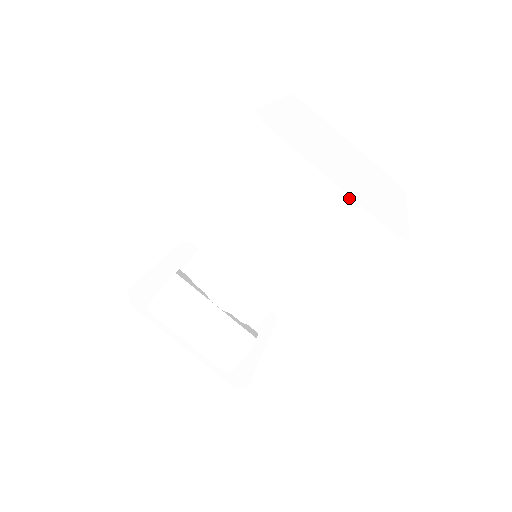
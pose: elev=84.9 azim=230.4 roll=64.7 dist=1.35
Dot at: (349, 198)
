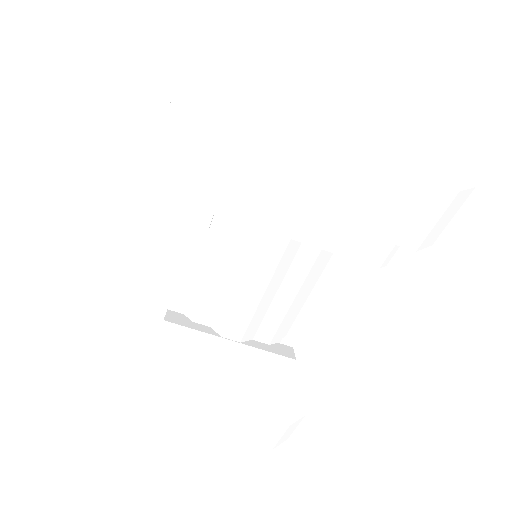
Dot at: (369, 161)
